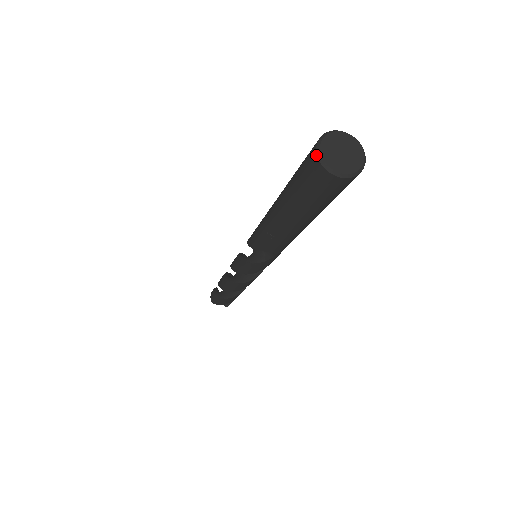
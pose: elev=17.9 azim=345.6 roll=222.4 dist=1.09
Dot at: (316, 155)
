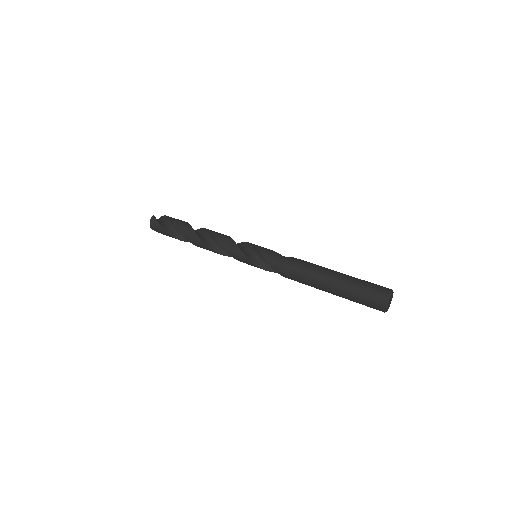
Dot at: (385, 307)
